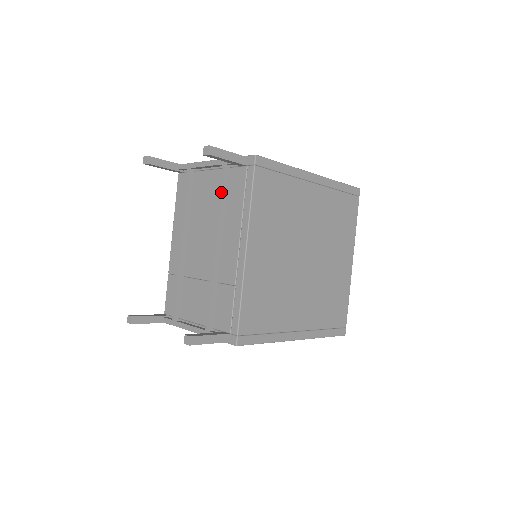
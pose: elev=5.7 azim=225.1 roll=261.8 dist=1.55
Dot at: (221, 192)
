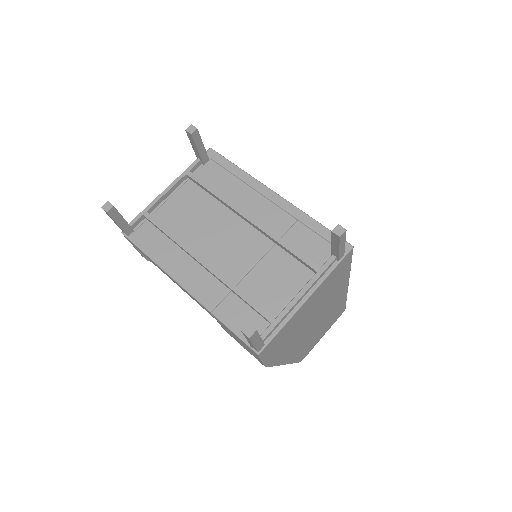
Dot at: (208, 185)
